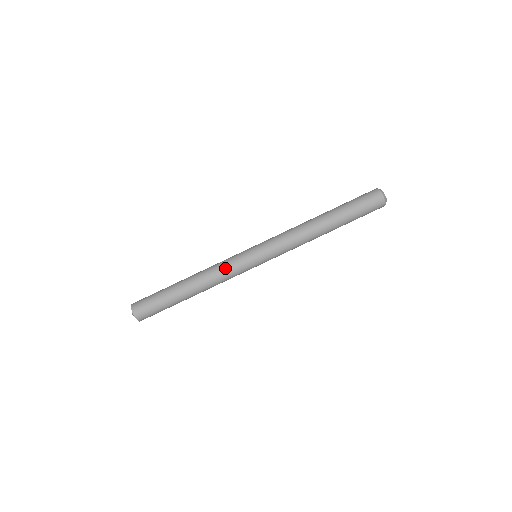
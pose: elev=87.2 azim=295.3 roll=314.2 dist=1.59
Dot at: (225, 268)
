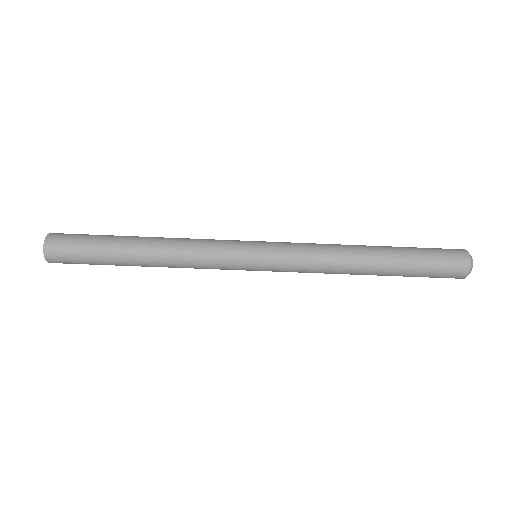
Dot at: (206, 243)
